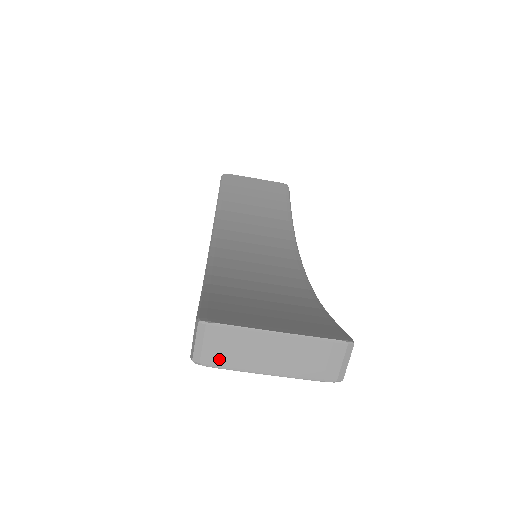
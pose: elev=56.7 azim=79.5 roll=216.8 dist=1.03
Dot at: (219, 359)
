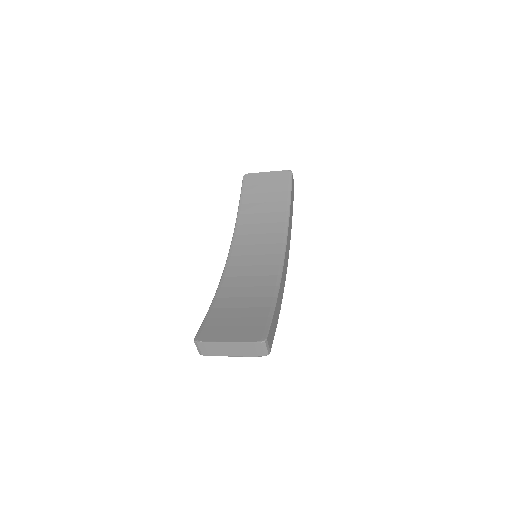
Dot at: (209, 353)
